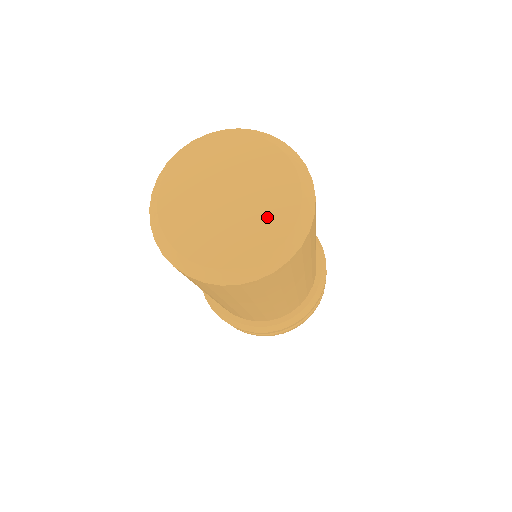
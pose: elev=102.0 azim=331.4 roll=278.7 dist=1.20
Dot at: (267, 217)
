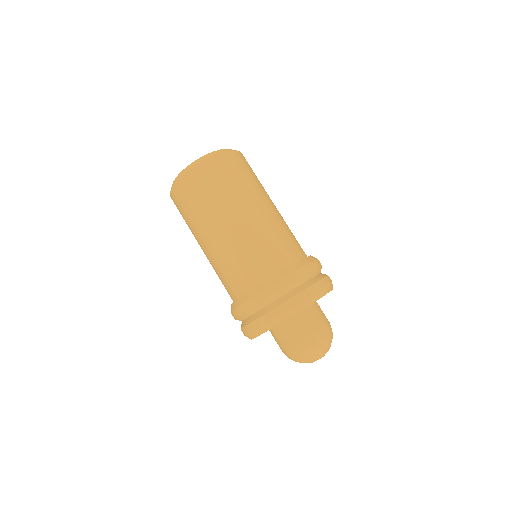
Dot at: occluded
